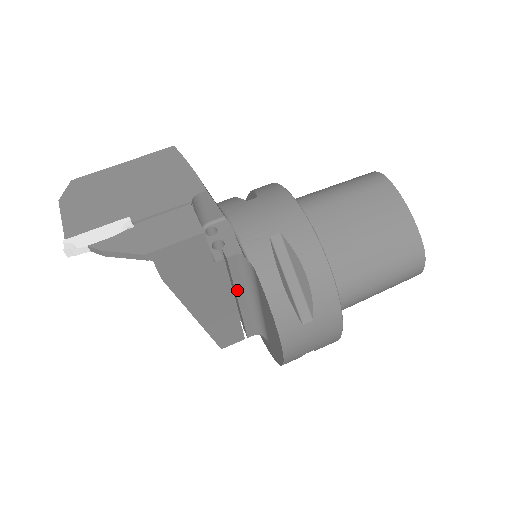
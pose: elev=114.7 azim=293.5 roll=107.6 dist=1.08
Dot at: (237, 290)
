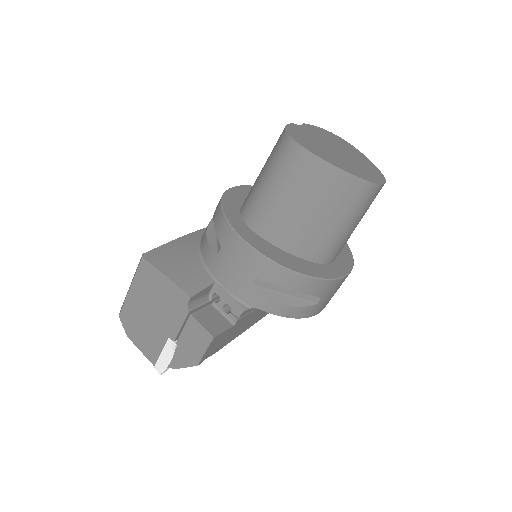
Dot at: occluded
